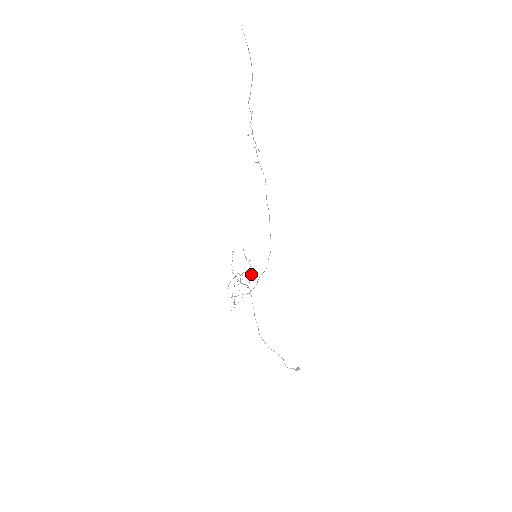
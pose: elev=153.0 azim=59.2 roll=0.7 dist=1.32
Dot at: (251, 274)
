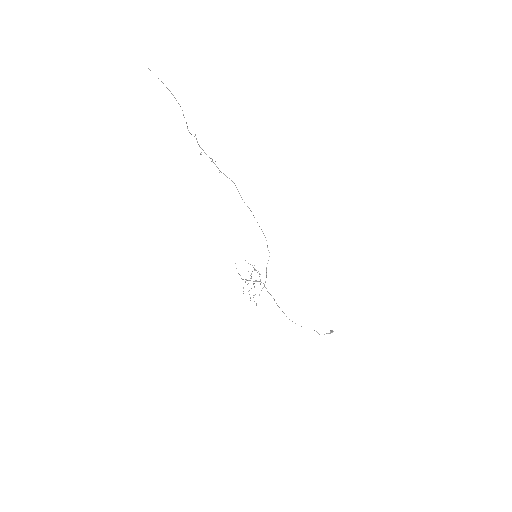
Dot at: occluded
